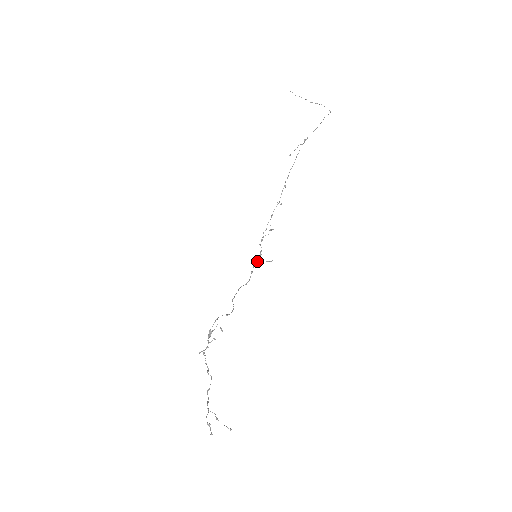
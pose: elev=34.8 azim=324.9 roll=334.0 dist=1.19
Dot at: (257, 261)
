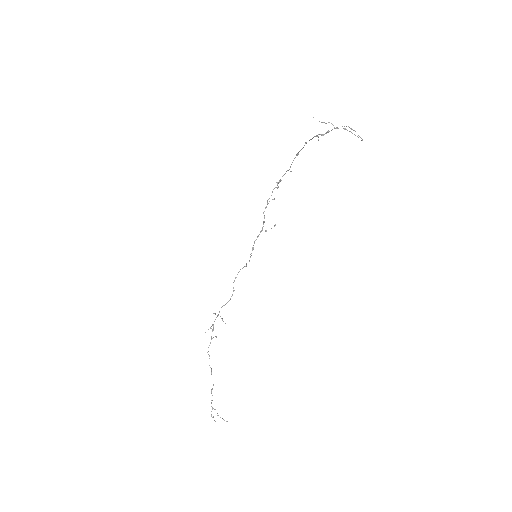
Dot at: (259, 234)
